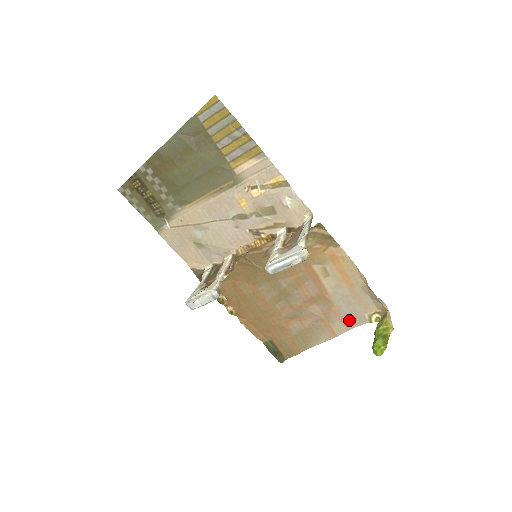
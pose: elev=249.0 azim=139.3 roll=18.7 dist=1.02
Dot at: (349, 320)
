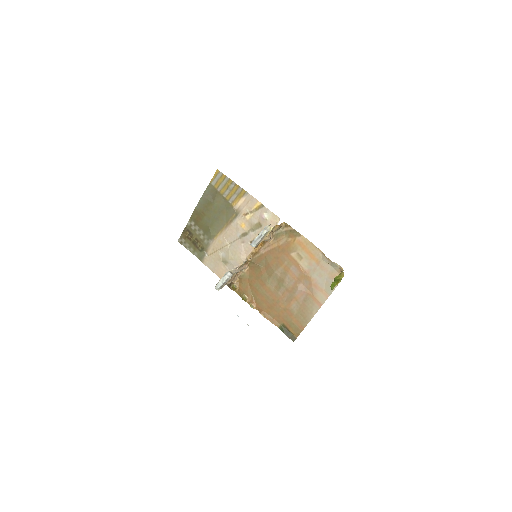
Dot at: (325, 289)
